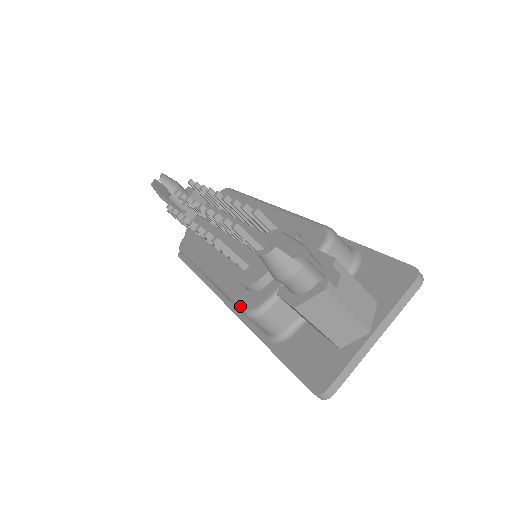
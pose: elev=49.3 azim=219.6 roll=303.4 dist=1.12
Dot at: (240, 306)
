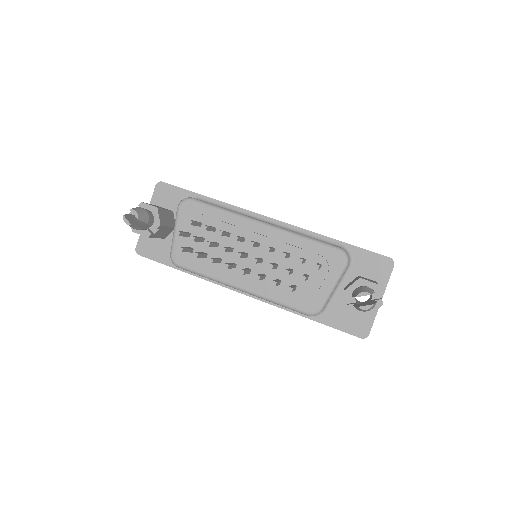
Dot at: (301, 311)
